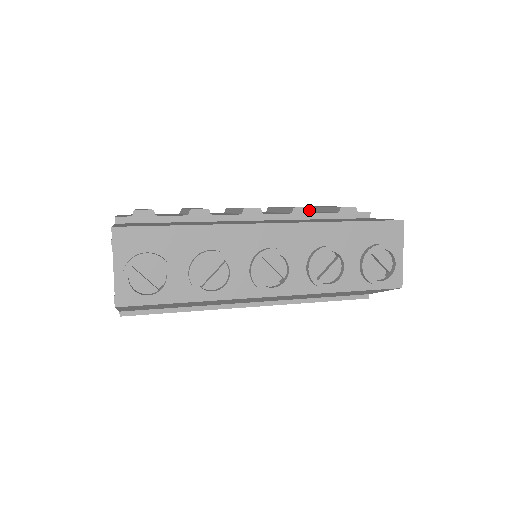
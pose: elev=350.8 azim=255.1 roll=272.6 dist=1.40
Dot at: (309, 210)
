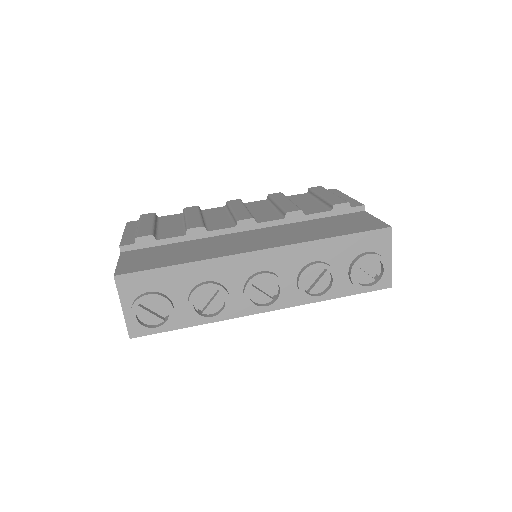
Dot at: (302, 213)
